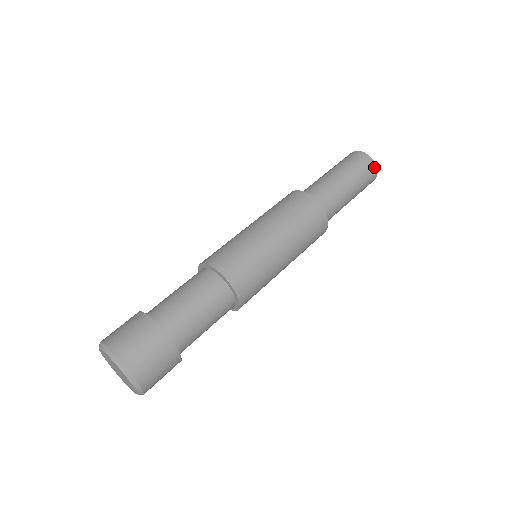
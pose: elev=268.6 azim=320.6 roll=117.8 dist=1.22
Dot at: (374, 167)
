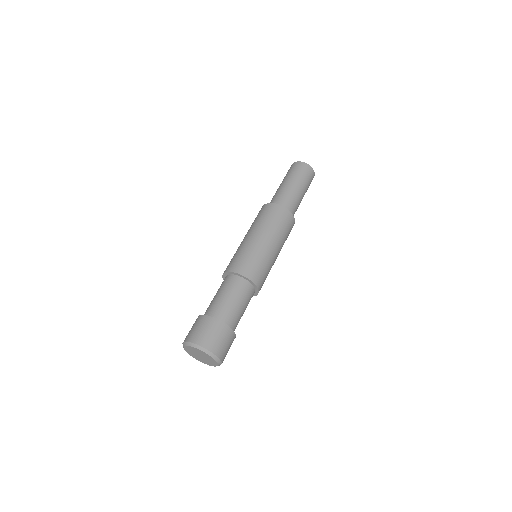
Dot at: (312, 171)
